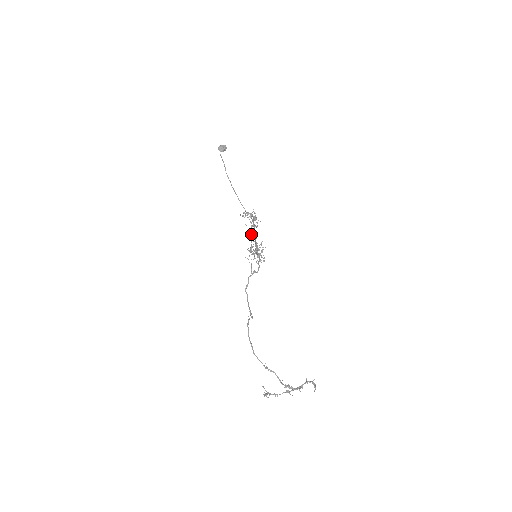
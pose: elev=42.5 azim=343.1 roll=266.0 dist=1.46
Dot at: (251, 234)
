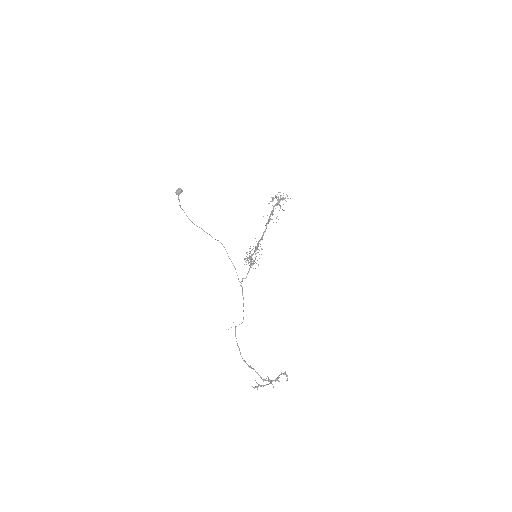
Dot at: (273, 222)
